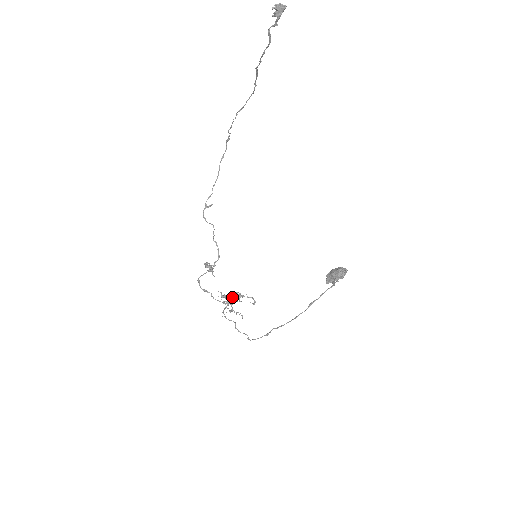
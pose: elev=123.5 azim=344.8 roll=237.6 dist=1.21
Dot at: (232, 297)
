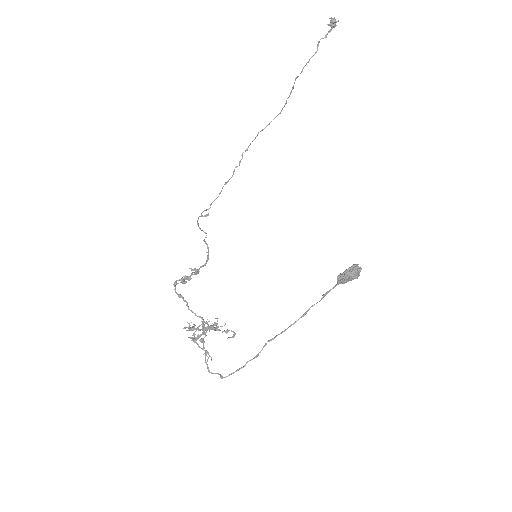
Dot at: occluded
